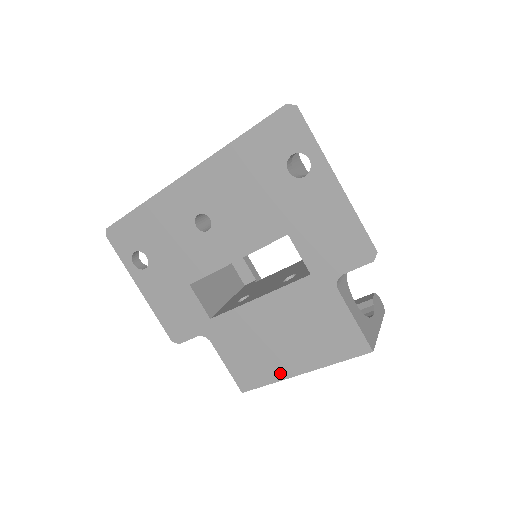
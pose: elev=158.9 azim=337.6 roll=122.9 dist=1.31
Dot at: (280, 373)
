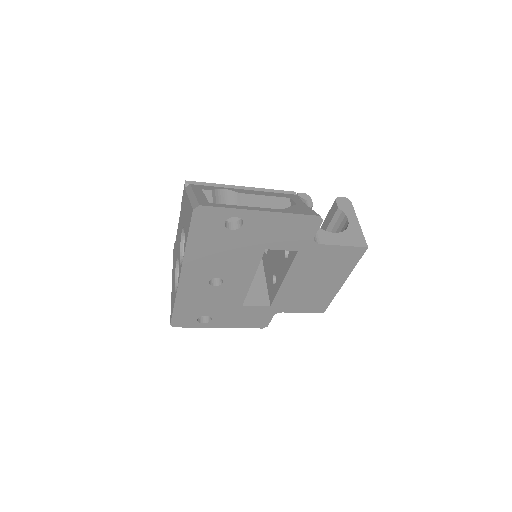
Dot at: (332, 292)
